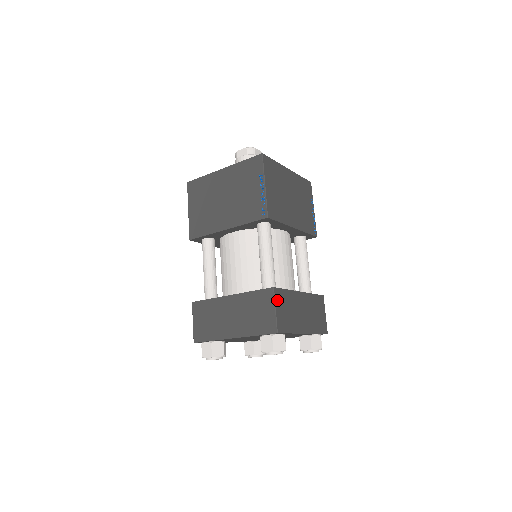
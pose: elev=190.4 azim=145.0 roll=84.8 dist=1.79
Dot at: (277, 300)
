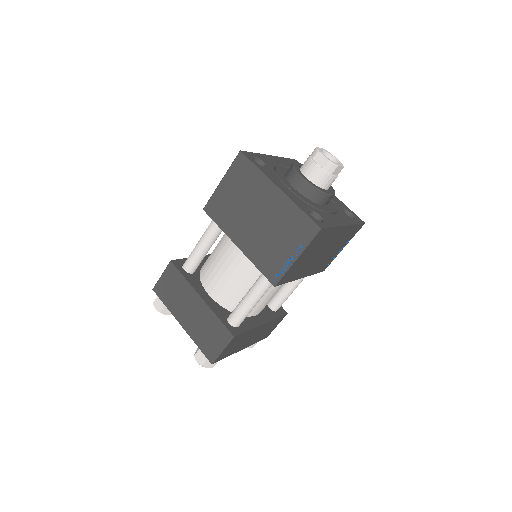
Dot at: (230, 343)
